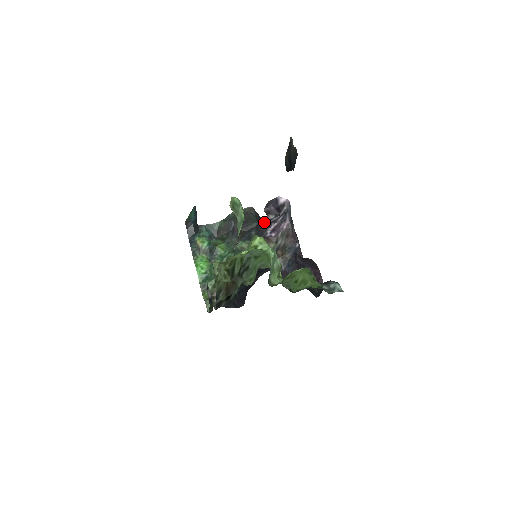
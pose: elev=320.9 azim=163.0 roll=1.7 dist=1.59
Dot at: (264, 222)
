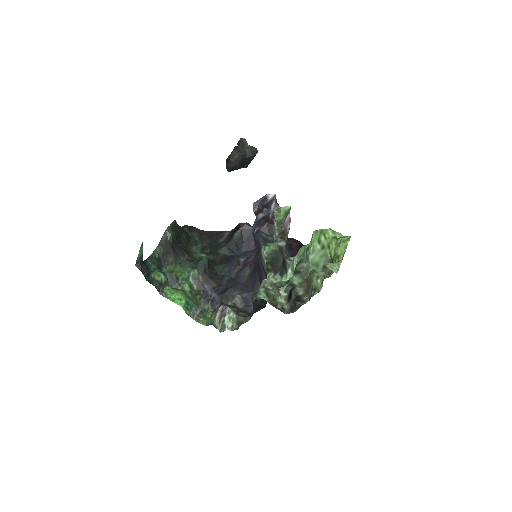
Dot at: (267, 221)
